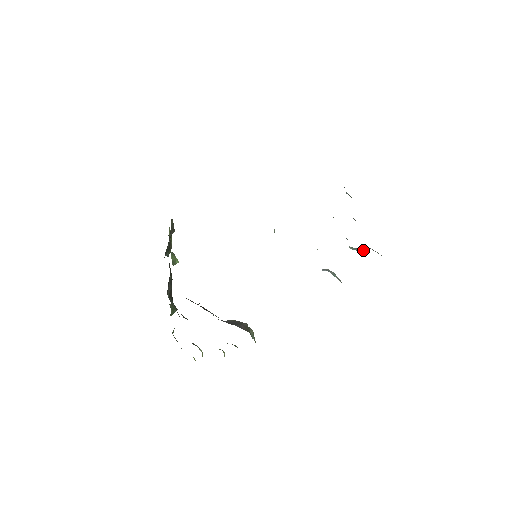
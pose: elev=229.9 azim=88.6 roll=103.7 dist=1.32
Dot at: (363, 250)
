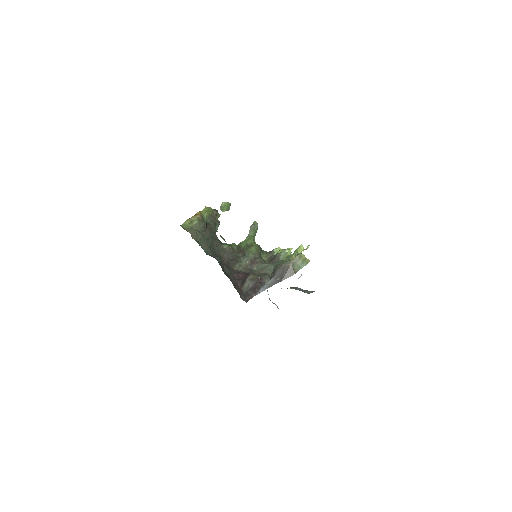
Dot at: occluded
